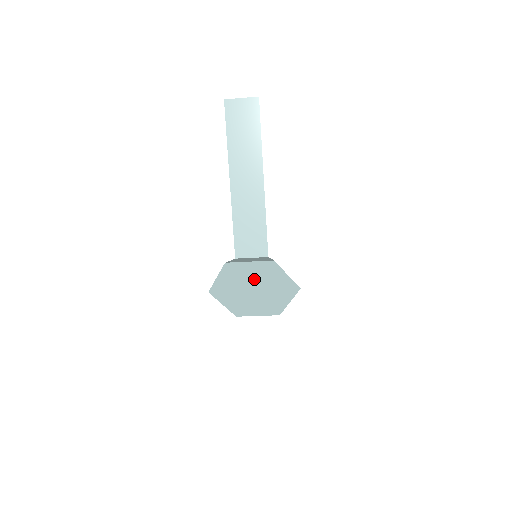
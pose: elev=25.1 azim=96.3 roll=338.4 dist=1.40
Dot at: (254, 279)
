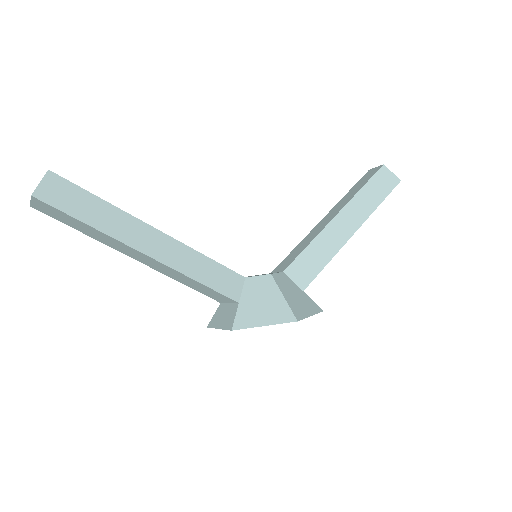
Dot at: occluded
